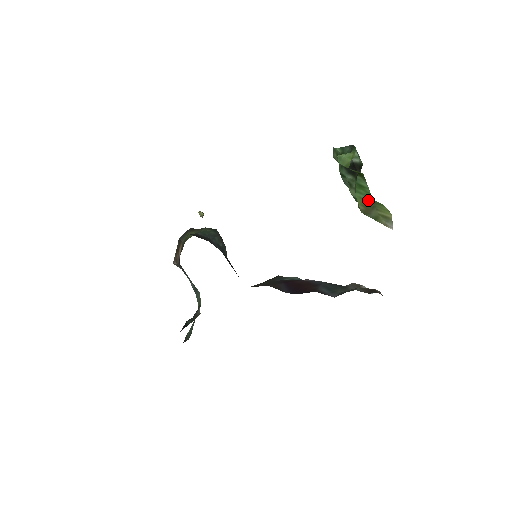
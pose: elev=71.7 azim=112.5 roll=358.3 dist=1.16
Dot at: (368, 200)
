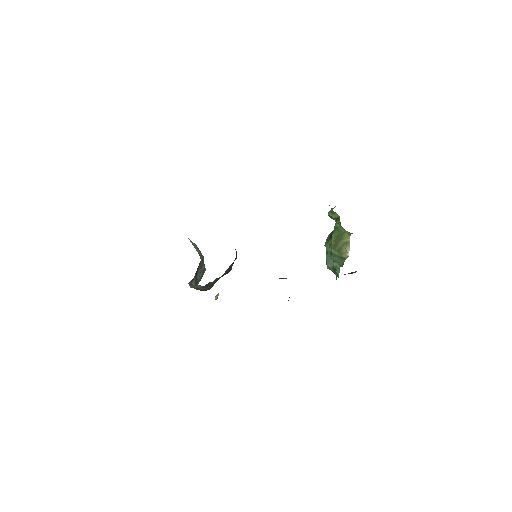
Dot at: (338, 234)
